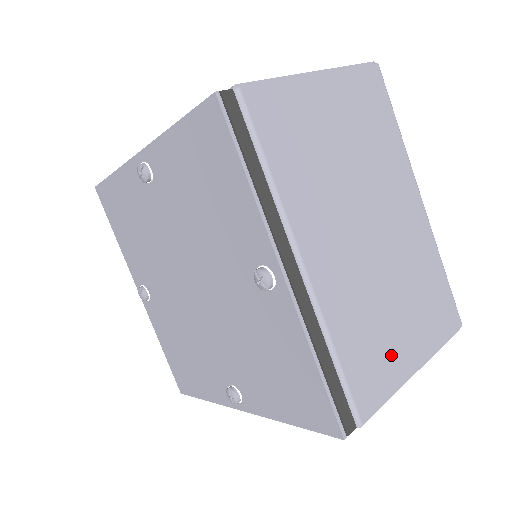
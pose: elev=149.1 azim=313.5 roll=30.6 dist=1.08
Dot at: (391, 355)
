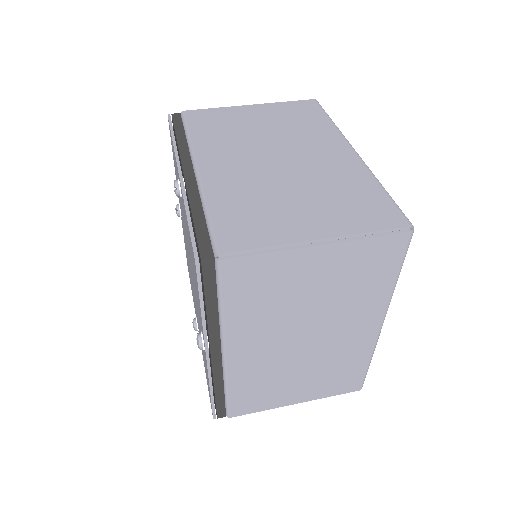
Dot at: (276, 396)
